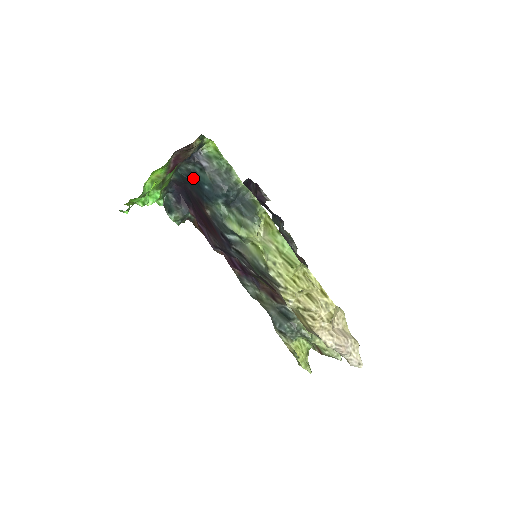
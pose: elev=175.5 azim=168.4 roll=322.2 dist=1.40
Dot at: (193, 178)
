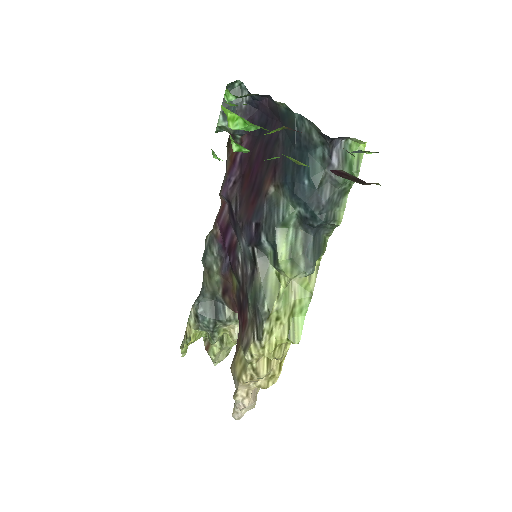
Dot at: (303, 147)
